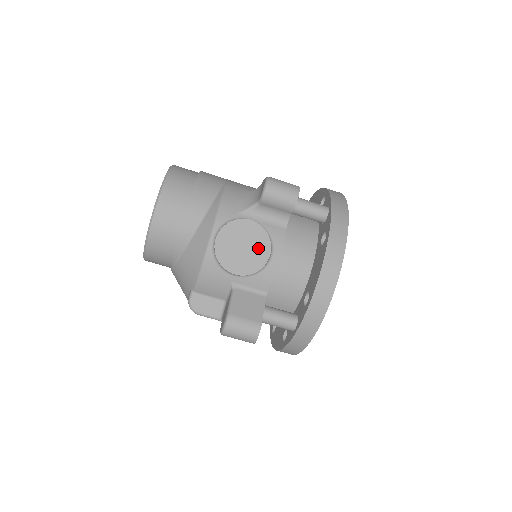
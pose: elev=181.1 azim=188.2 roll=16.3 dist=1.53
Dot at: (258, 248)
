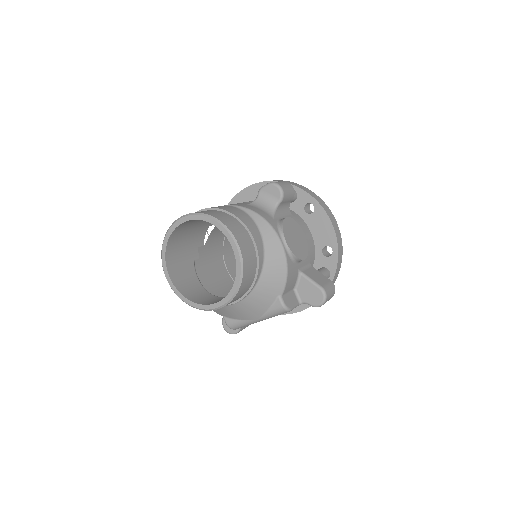
Dot at: (299, 234)
